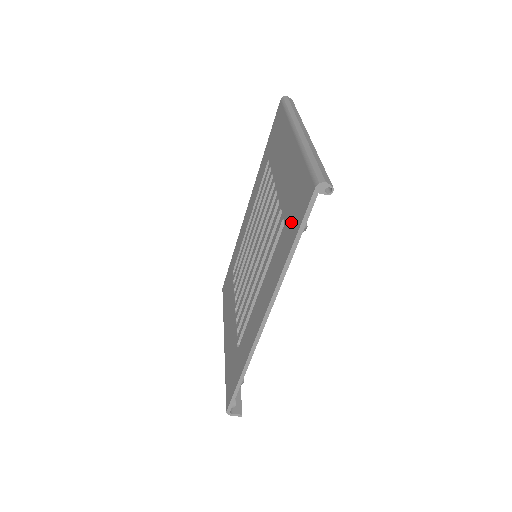
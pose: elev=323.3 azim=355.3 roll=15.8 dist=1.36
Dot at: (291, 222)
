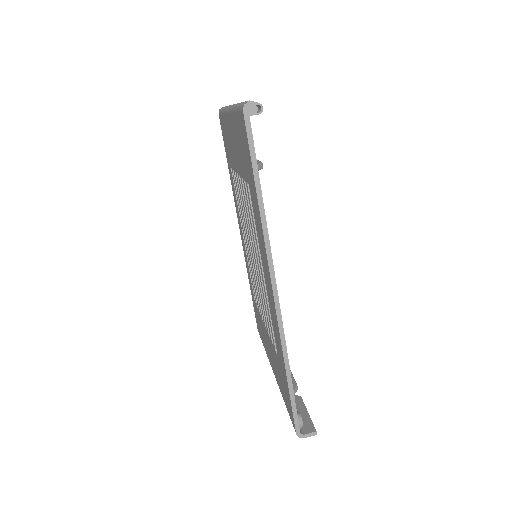
Dot at: (248, 172)
